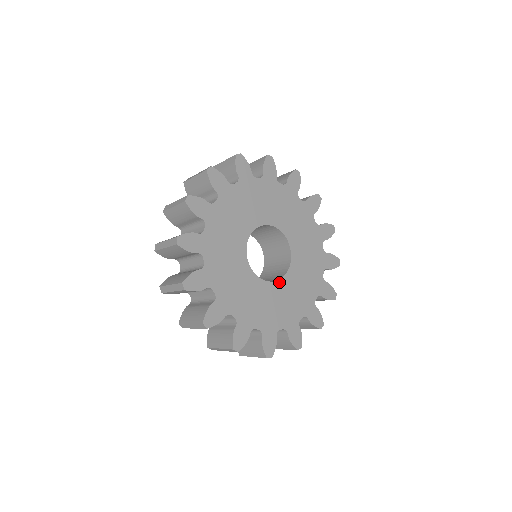
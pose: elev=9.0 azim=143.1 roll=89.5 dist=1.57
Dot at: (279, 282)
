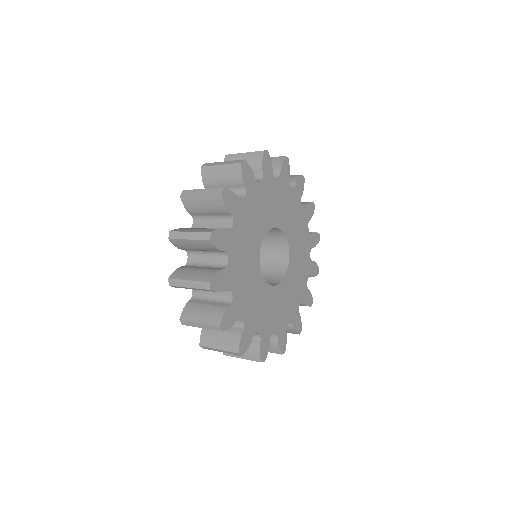
Dot at: (278, 287)
